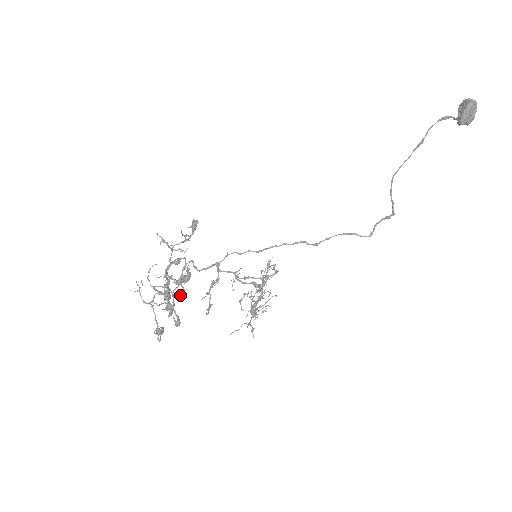
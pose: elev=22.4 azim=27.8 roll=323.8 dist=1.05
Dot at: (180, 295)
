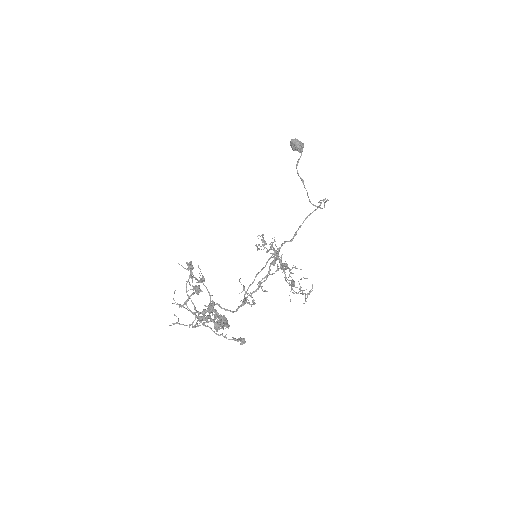
Dot at: (226, 325)
